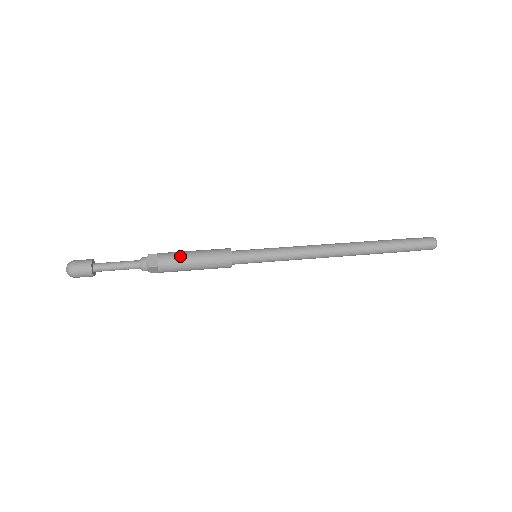
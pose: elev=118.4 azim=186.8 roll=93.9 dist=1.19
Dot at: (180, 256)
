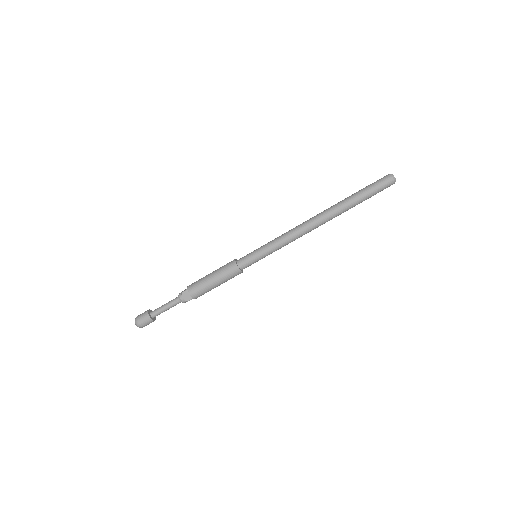
Dot at: (202, 278)
